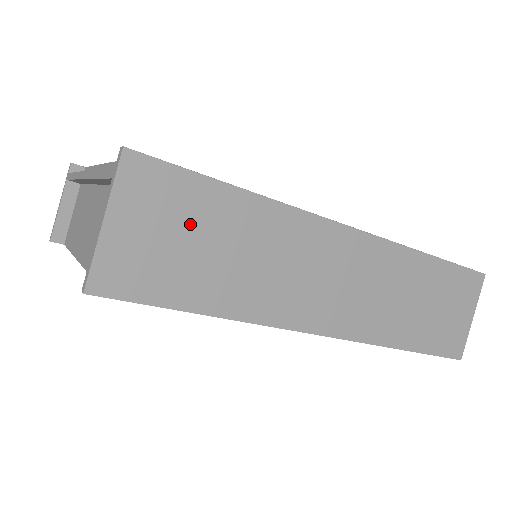
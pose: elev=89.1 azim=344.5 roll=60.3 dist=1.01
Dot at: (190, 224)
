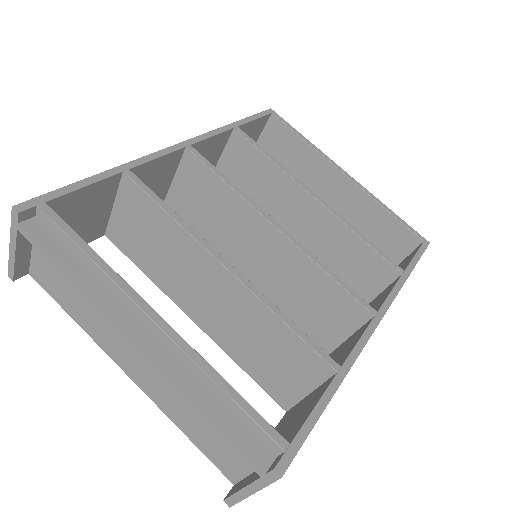
Dot at: occluded
